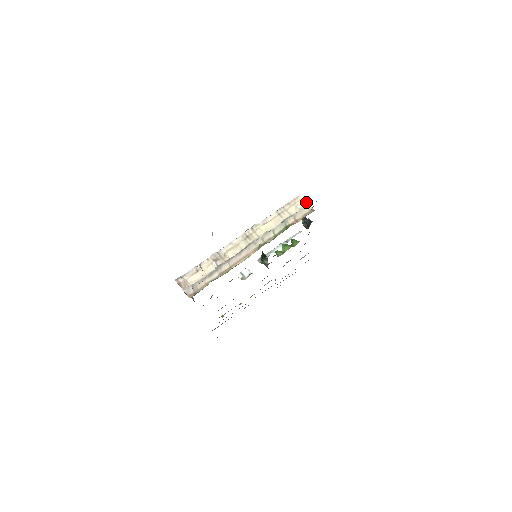
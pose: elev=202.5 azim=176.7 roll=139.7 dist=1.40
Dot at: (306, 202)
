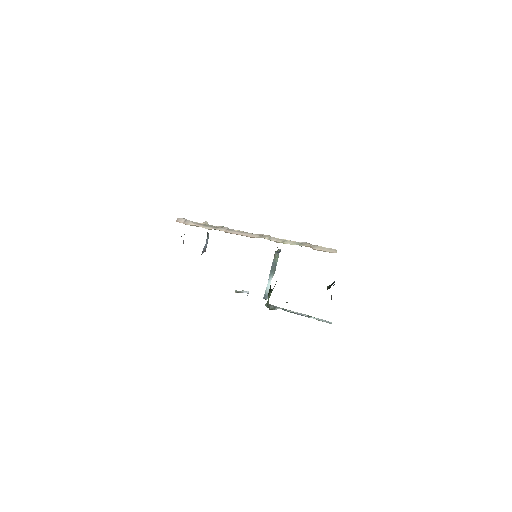
Dot at: occluded
